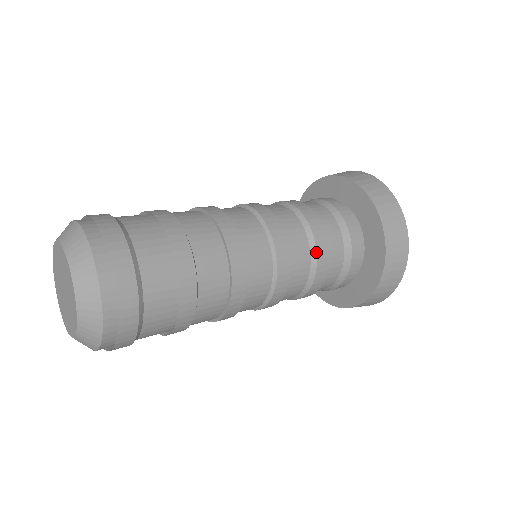
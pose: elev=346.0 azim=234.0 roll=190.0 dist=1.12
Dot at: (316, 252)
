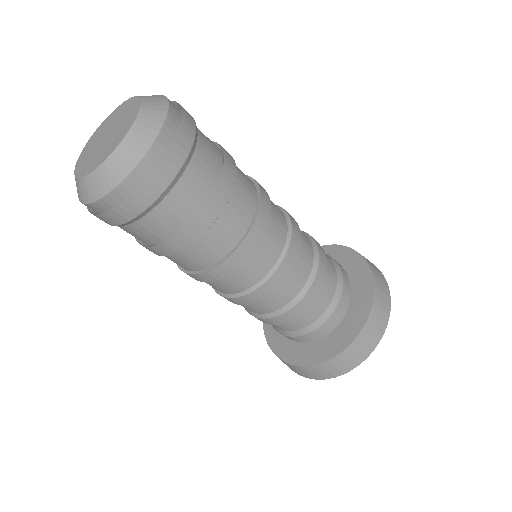
Dot at: occluded
